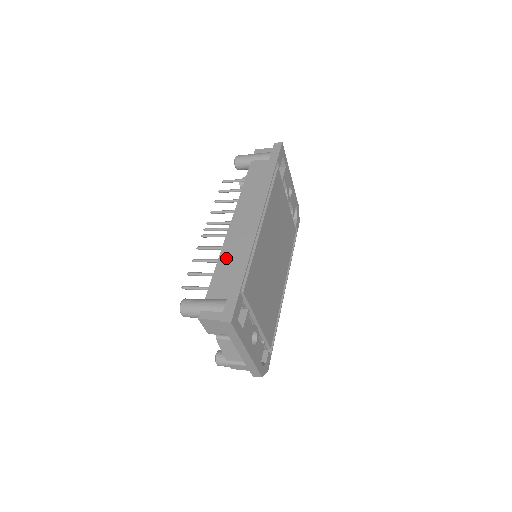
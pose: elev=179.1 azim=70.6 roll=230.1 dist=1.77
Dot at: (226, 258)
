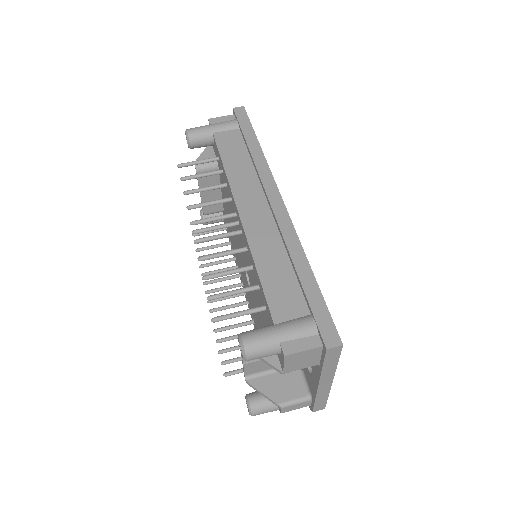
Dot at: (266, 261)
